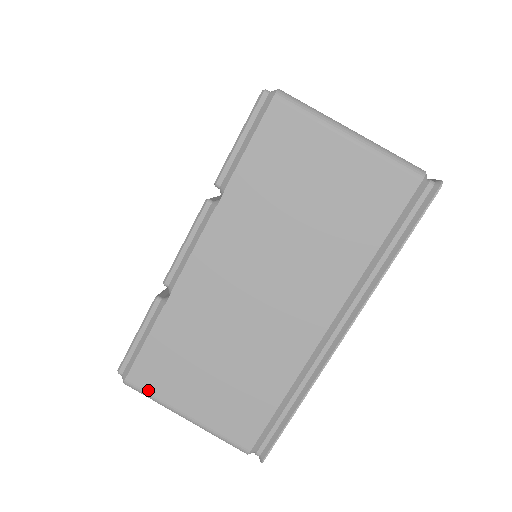
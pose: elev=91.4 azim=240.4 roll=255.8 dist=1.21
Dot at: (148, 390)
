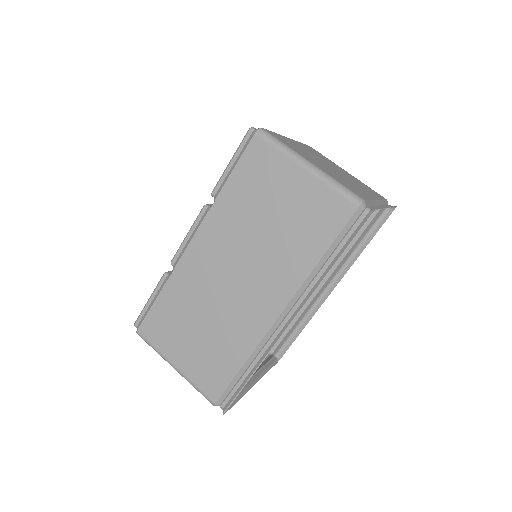
Dot at: (151, 341)
